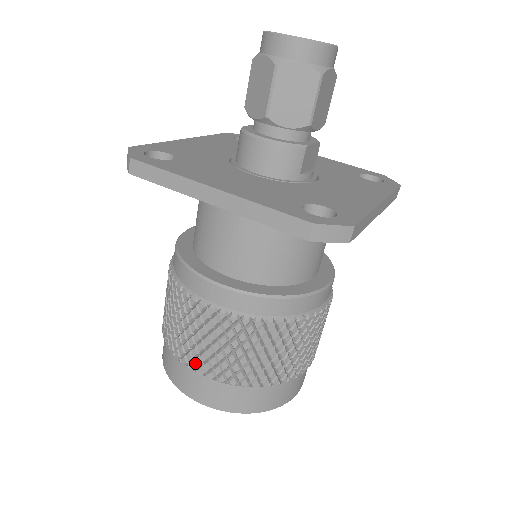
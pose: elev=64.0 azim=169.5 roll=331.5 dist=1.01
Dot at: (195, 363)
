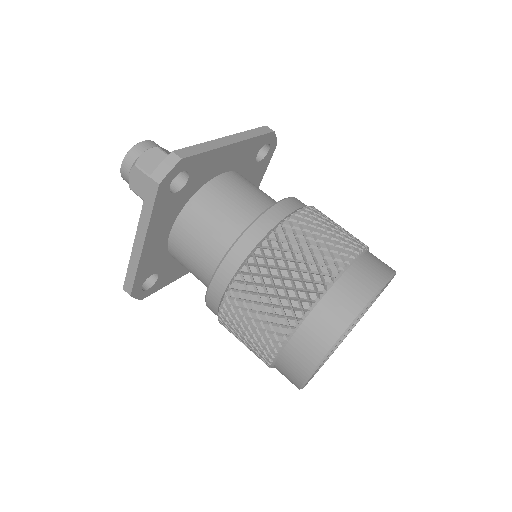
Dot at: (348, 248)
